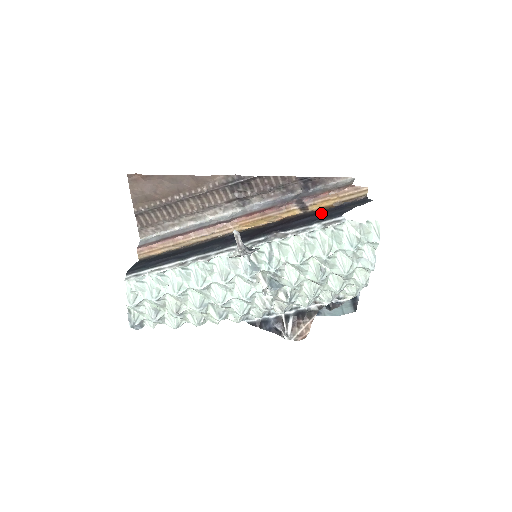
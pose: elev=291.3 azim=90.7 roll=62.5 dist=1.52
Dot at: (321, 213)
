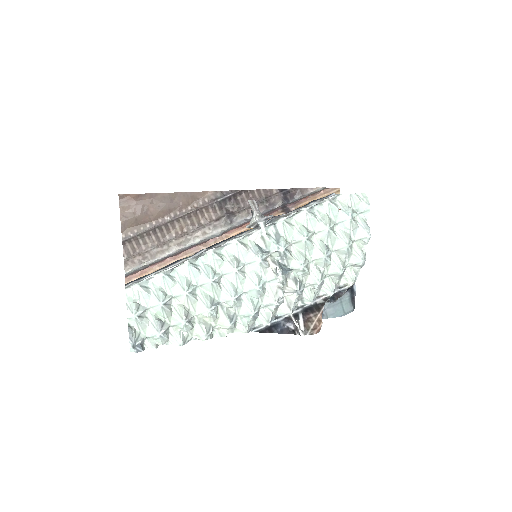
Dot at: occluded
